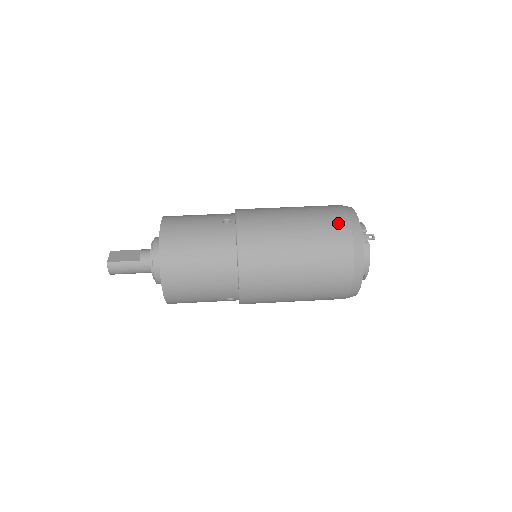
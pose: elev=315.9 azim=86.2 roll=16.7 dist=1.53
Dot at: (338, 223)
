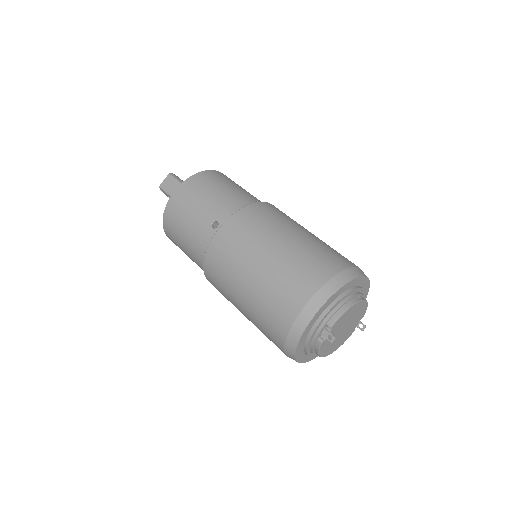
Dot at: (286, 308)
